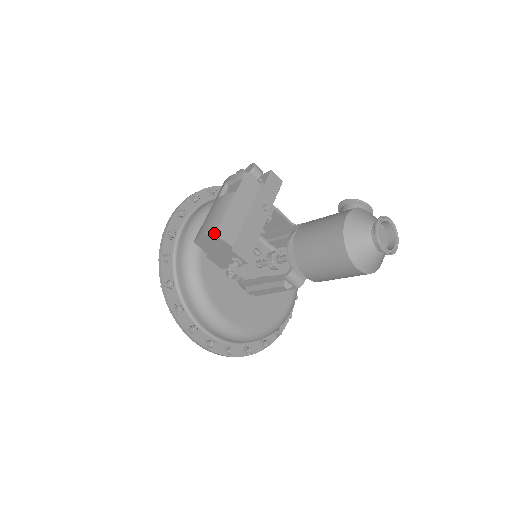
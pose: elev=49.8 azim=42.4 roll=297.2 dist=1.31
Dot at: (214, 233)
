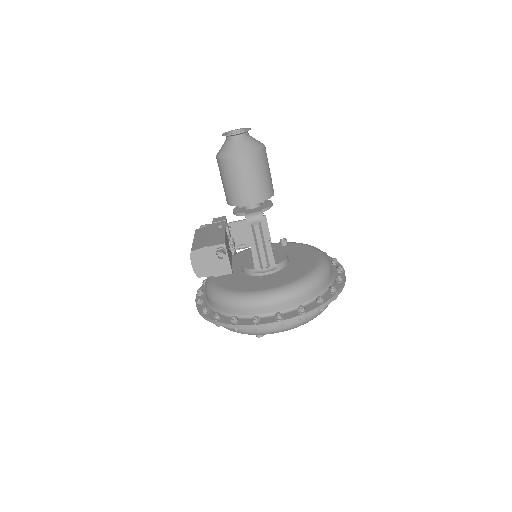
Dot at: (190, 253)
